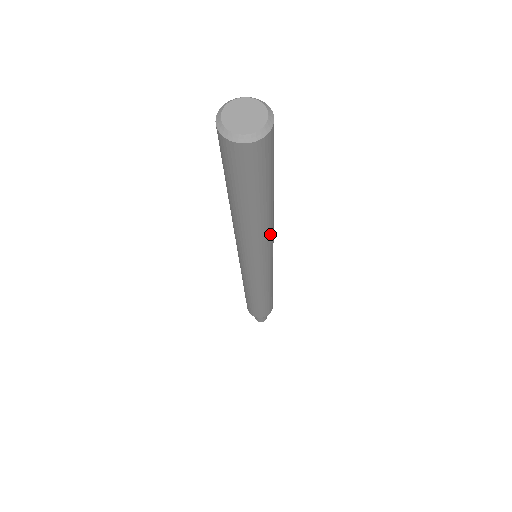
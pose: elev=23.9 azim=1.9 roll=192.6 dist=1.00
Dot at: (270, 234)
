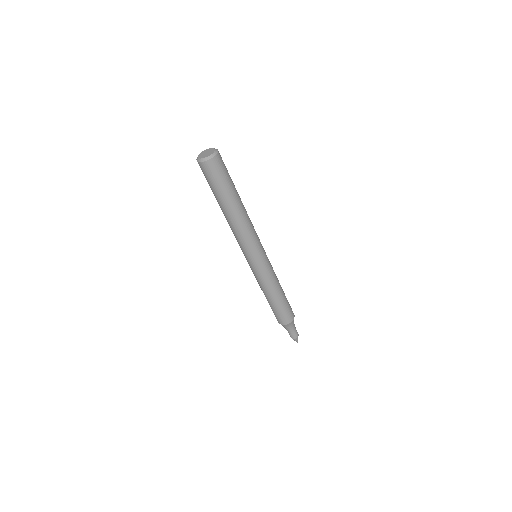
Dot at: (248, 229)
